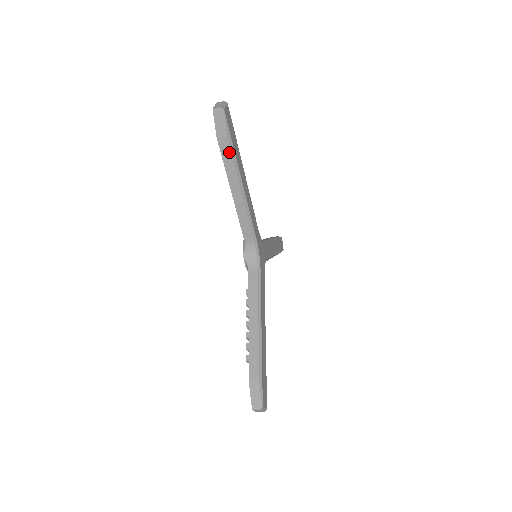
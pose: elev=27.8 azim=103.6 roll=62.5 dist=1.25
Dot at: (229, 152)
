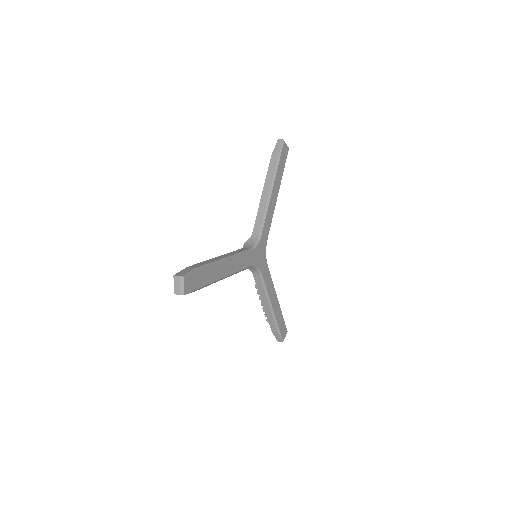
Dot at: (202, 287)
